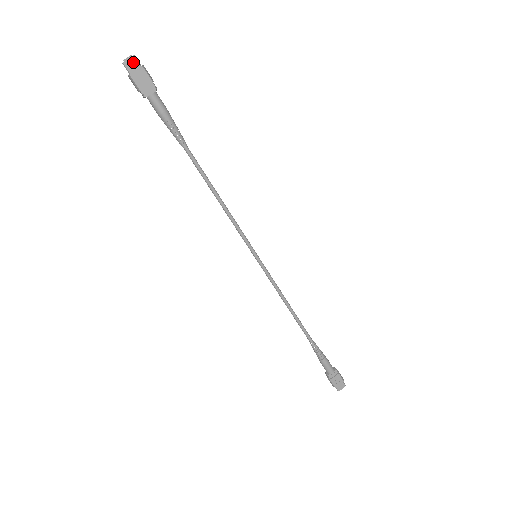
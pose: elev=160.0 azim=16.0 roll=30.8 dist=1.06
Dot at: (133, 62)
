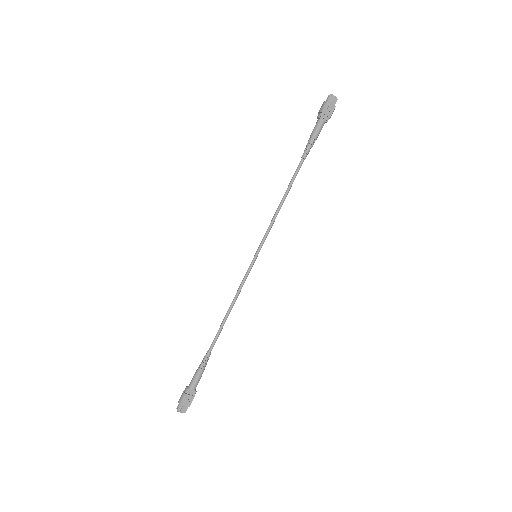
Dot at: (334, 100)
